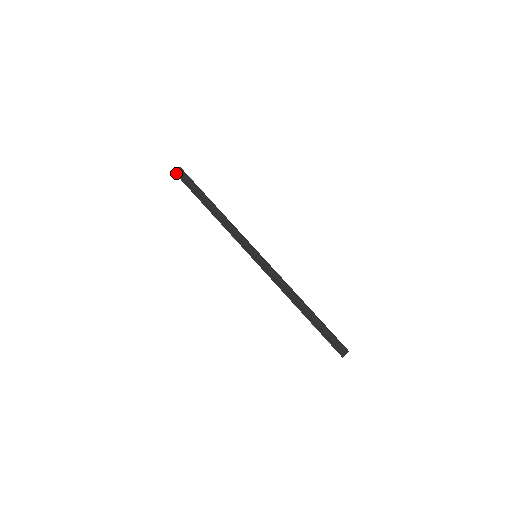
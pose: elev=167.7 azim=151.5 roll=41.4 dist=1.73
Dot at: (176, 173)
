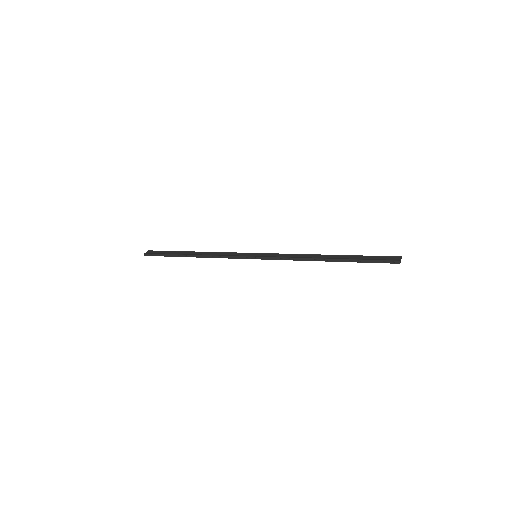
Dot at: (147, 255)
